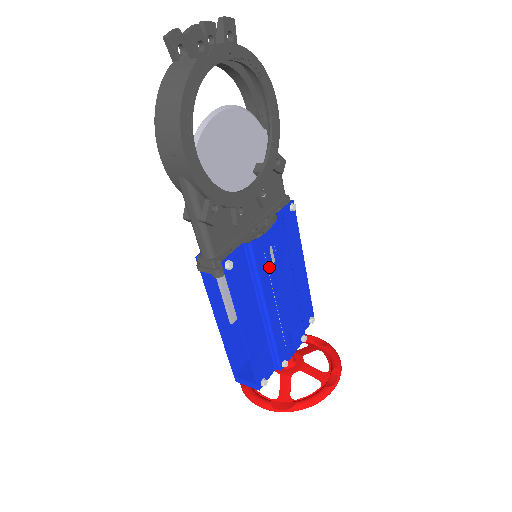
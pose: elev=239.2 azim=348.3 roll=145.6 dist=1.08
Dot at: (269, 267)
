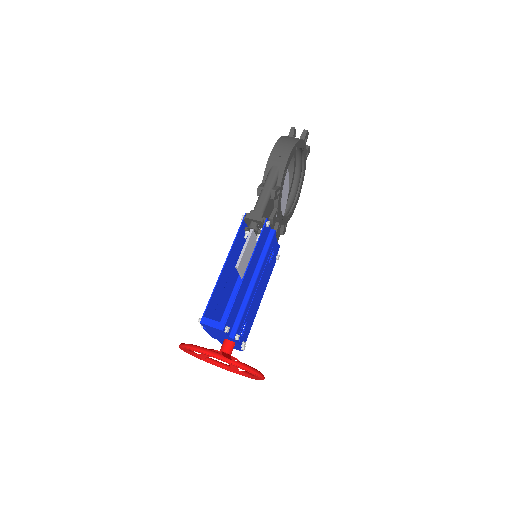
Dot at: (268, 259)
